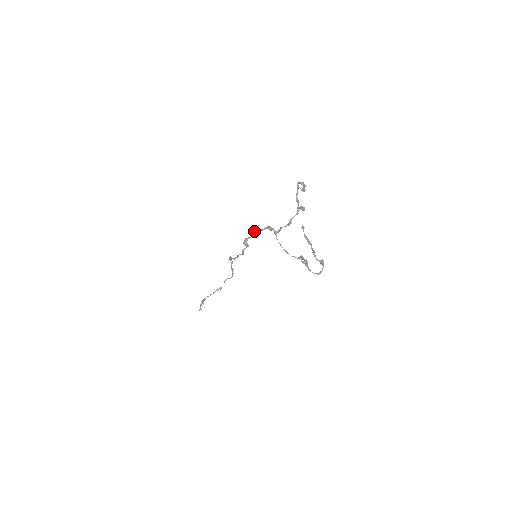
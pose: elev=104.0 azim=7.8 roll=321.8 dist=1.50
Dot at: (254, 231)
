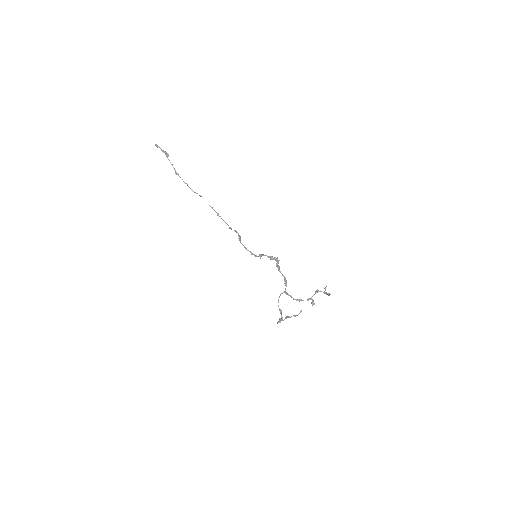
Dot at: (274, 259)
